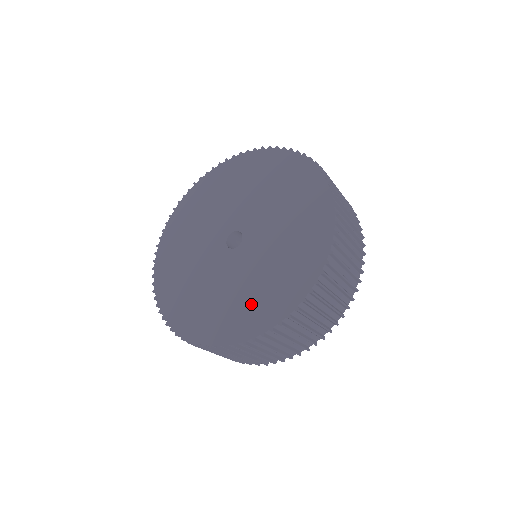
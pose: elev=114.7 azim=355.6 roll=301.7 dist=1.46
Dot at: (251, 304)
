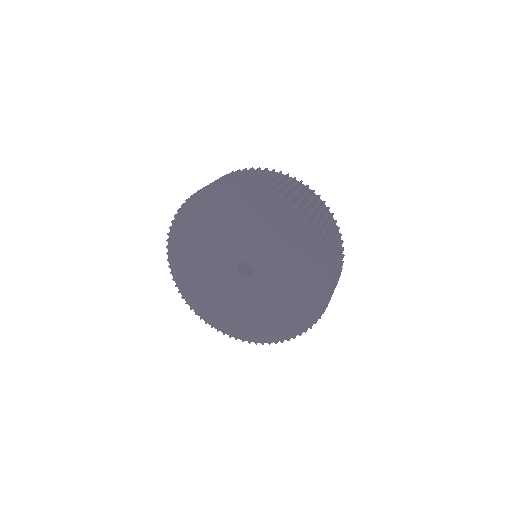
Dot at: (292, 308)
